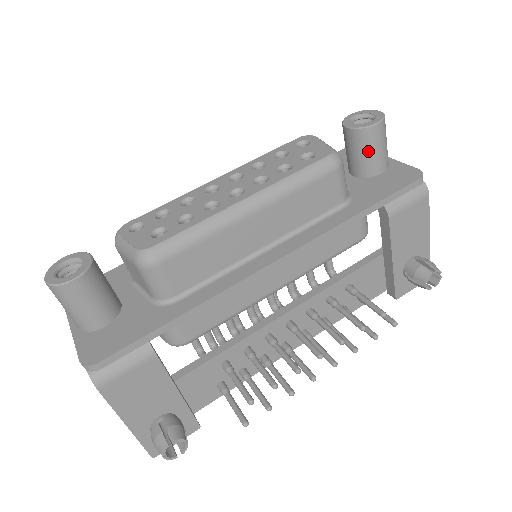
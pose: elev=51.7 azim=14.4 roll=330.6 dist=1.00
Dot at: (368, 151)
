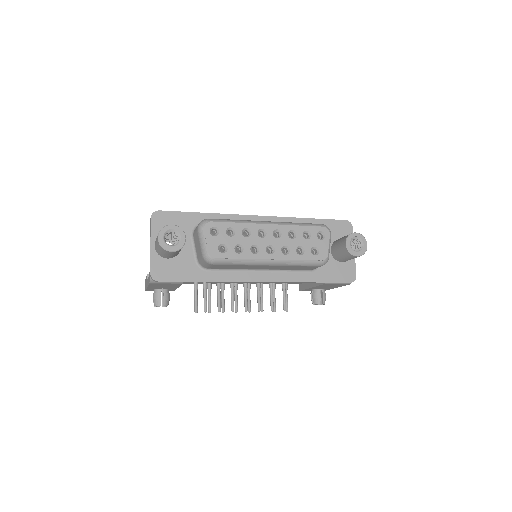
Dot at: (344, 257)
